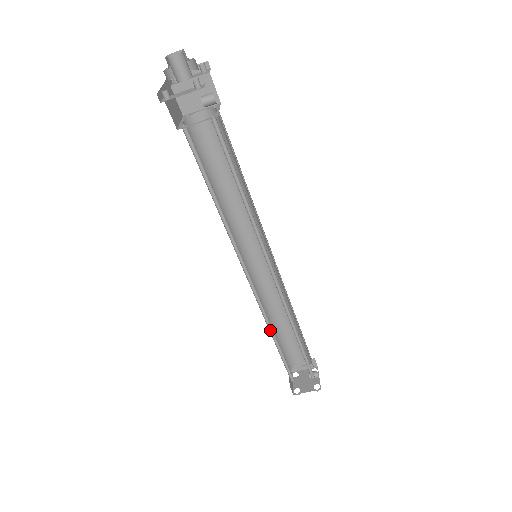
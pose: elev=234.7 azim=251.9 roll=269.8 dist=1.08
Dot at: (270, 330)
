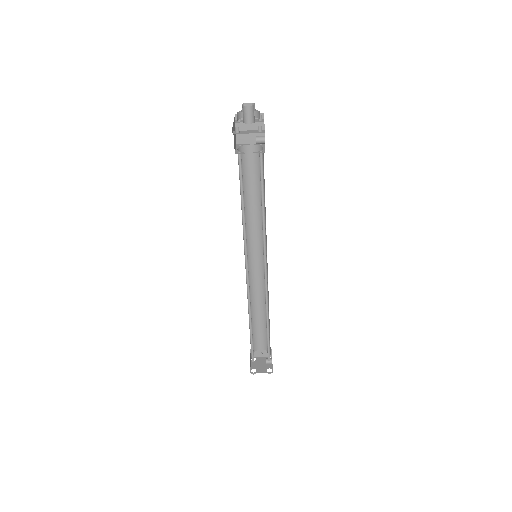
Dot at: (249, 315)
